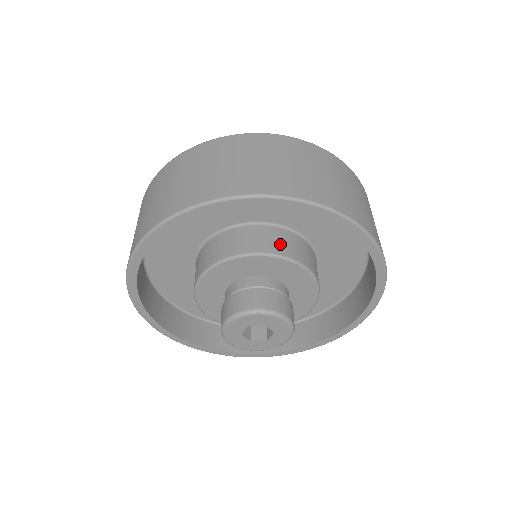
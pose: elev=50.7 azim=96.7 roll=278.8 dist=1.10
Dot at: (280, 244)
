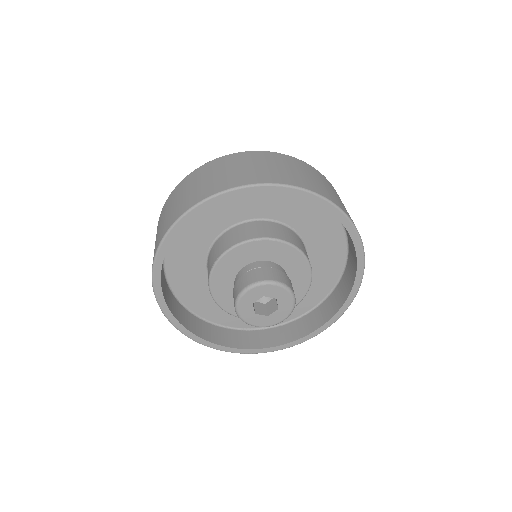
Dot at: (247, 233)
